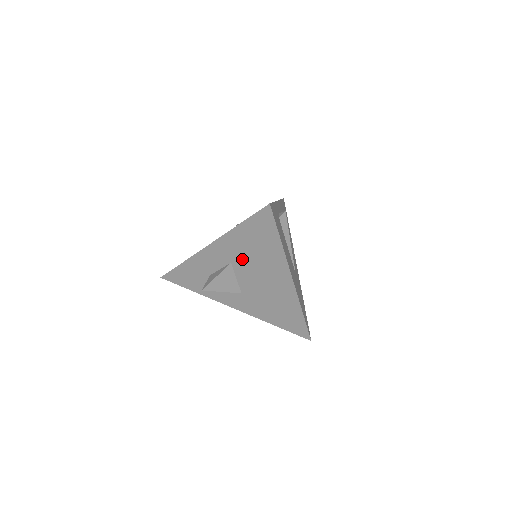
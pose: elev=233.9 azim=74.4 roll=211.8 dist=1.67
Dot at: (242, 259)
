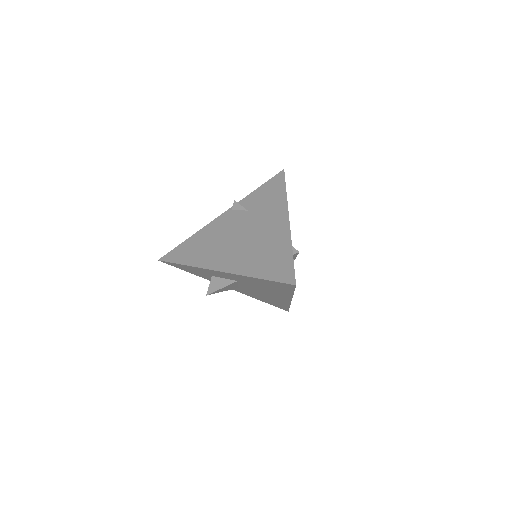
Dot at: (250, 284)
